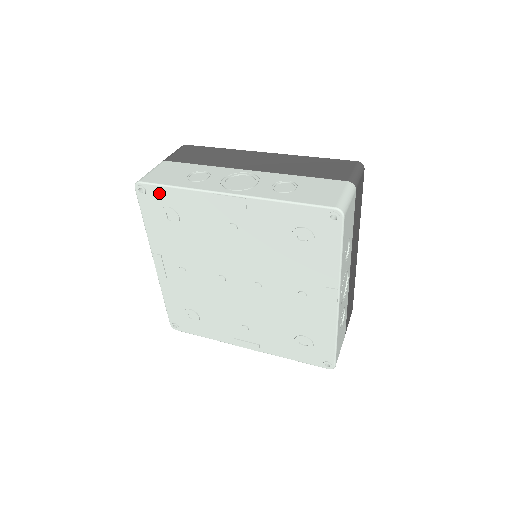
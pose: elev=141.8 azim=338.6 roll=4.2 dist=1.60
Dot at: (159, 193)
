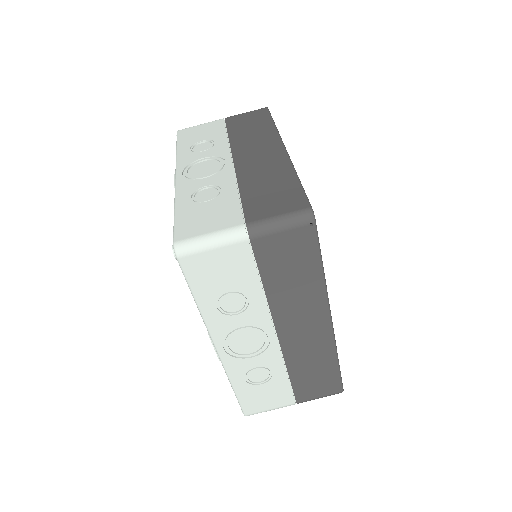
Dot at: occluded
